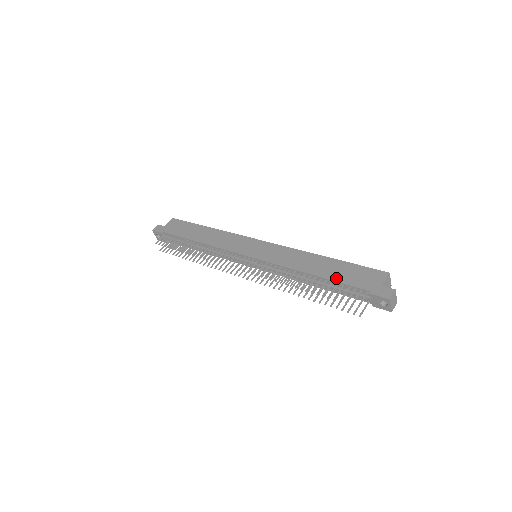
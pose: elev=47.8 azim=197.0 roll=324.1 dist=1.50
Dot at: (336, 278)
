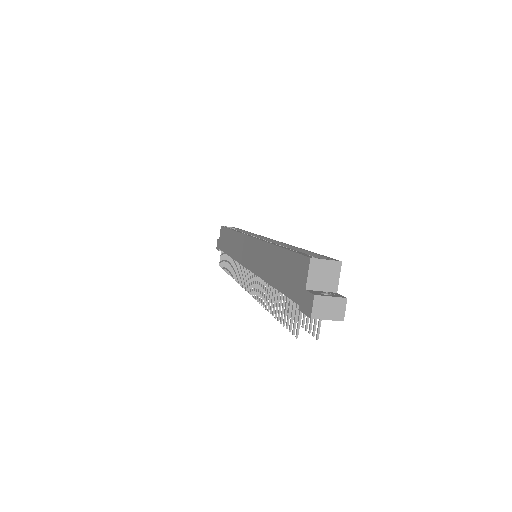
Dot at: (280, 286)
